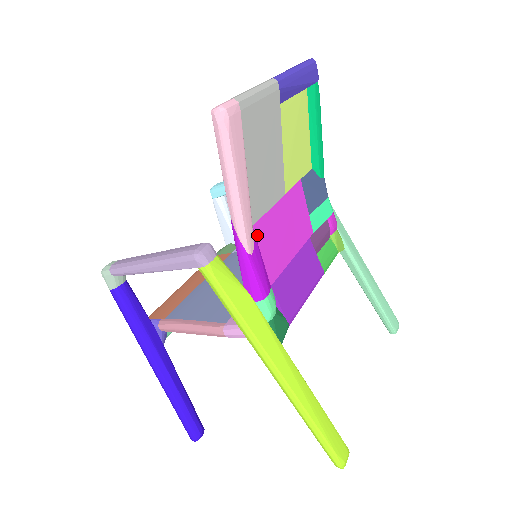
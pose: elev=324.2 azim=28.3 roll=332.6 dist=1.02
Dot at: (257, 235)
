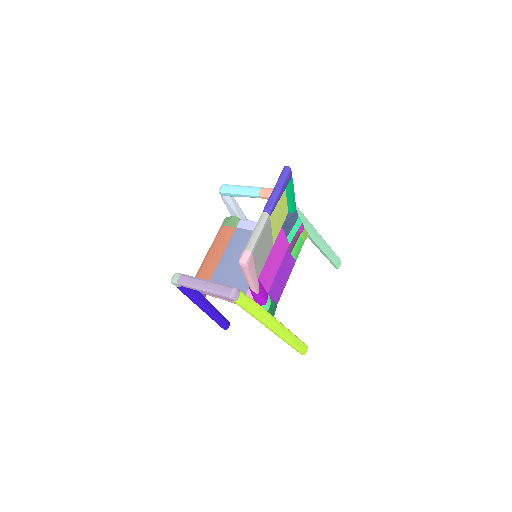
Dot at: (260, 280)
